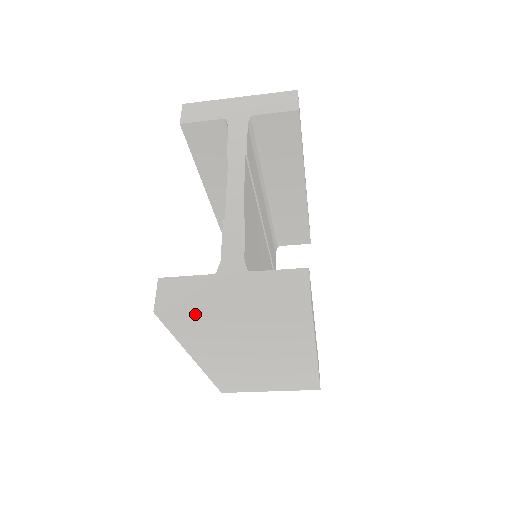
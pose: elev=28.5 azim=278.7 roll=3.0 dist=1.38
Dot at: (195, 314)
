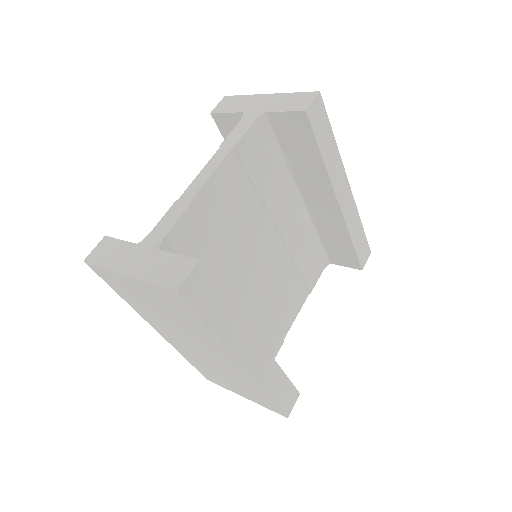
Dot at: (110, 273)
